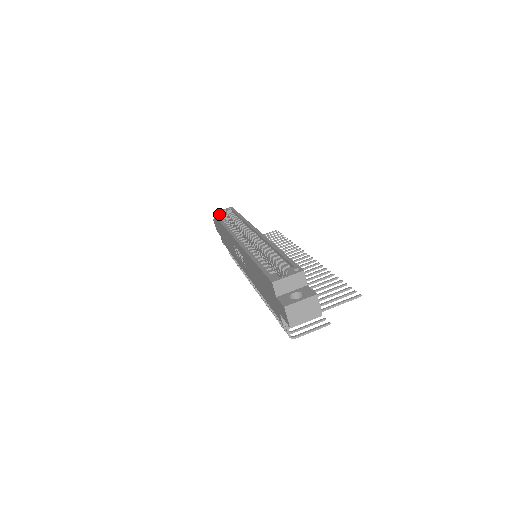
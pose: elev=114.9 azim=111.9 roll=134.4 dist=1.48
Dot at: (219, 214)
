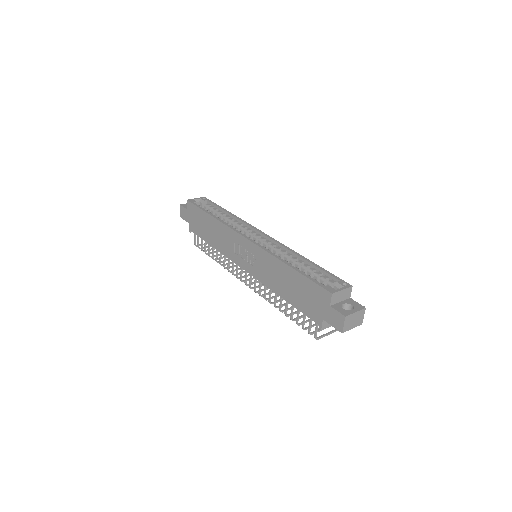
Dot at: (196, 203)
